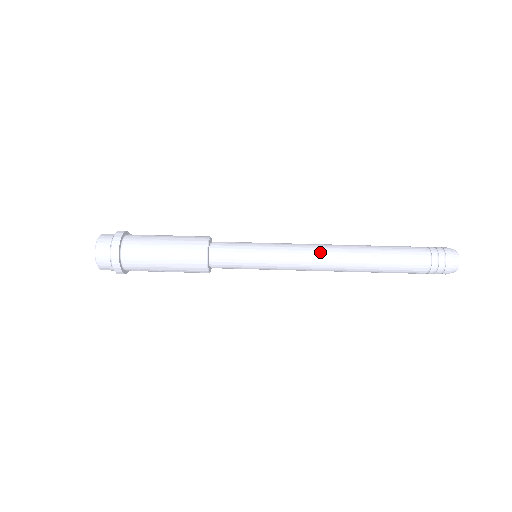
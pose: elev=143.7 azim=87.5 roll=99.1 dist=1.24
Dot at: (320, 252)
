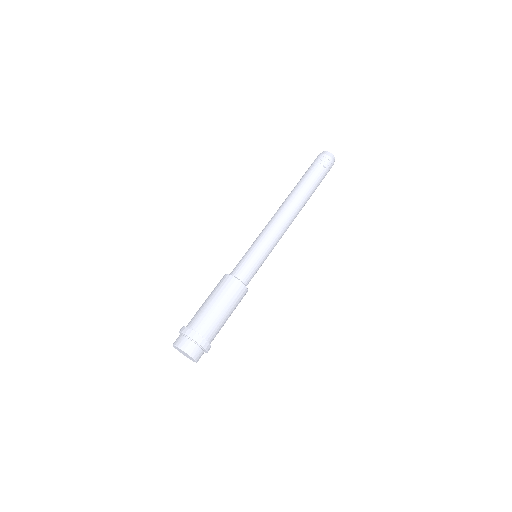
Dot at: (281, 217)
